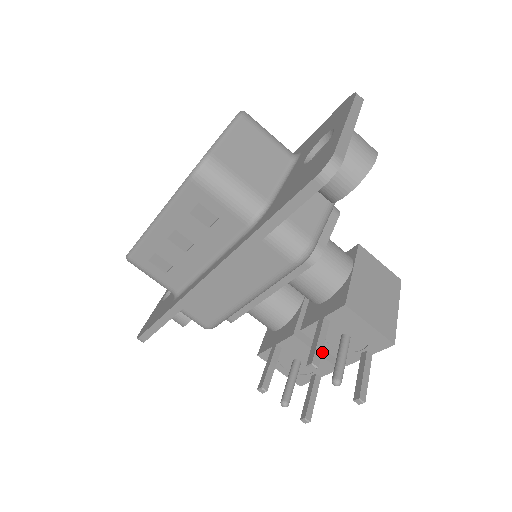
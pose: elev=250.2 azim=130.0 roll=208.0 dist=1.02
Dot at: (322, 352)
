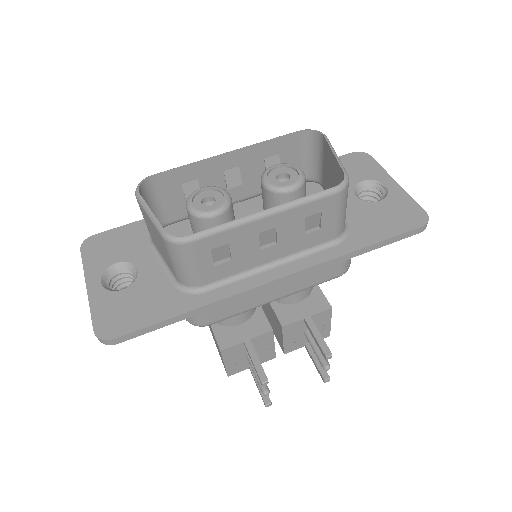
Dot at: occluded
